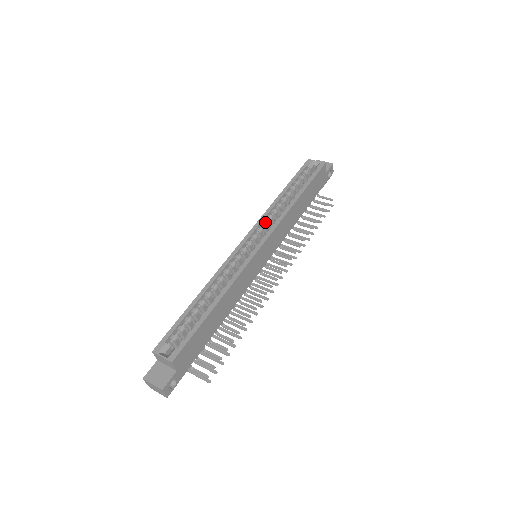
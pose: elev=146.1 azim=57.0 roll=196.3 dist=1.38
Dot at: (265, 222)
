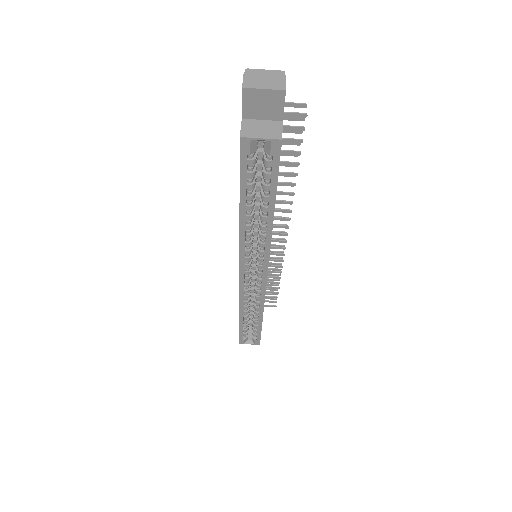
Dot at: (248, 252)
